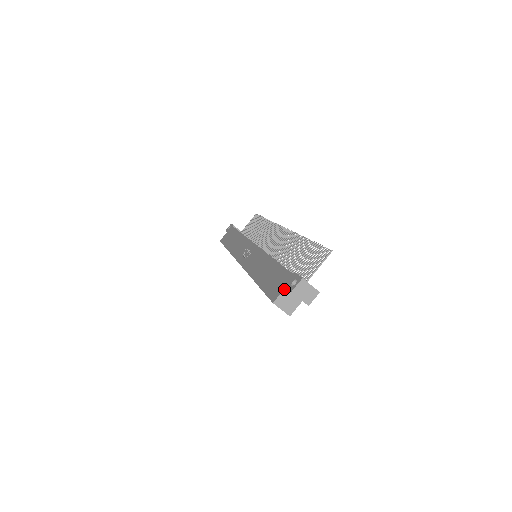
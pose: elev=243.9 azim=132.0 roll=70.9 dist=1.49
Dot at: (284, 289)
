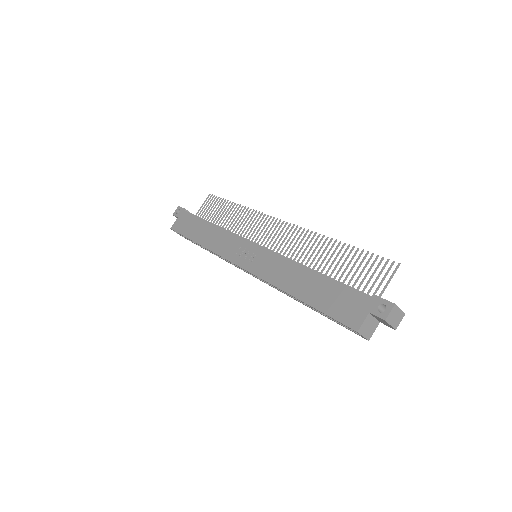
Dot at: (367, 315)
